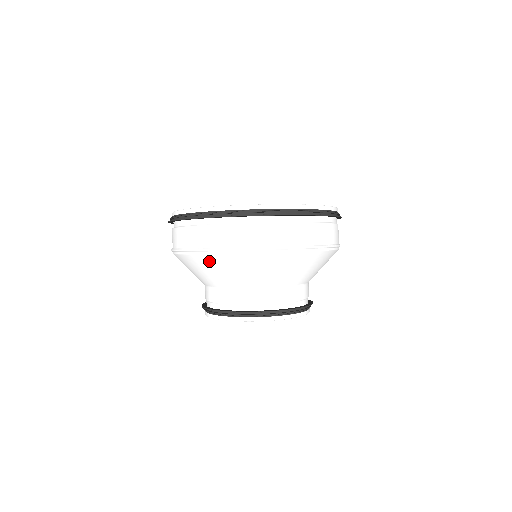
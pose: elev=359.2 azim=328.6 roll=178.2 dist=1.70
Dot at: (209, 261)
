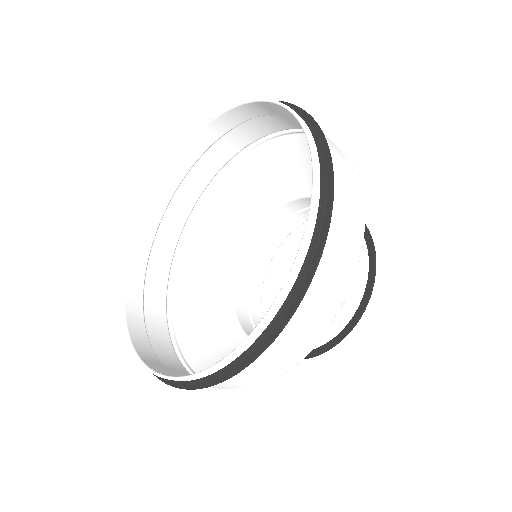
Dot at: occluded
